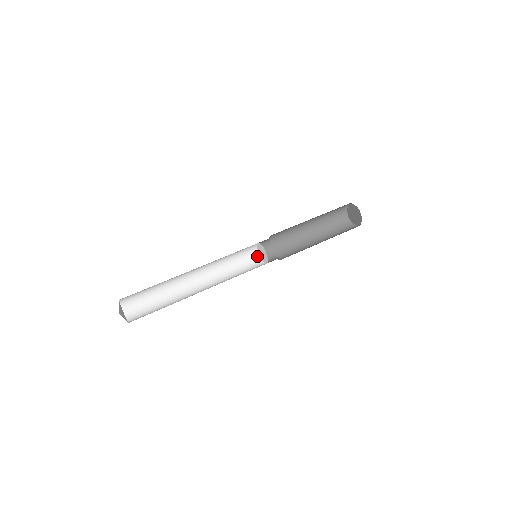
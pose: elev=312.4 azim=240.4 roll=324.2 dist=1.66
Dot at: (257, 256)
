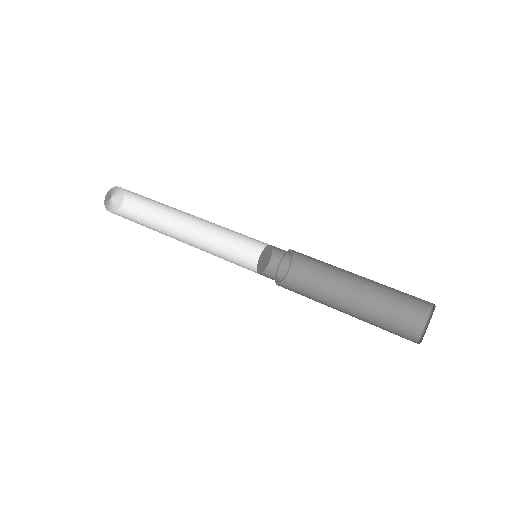
Dot at: (269, 253)
